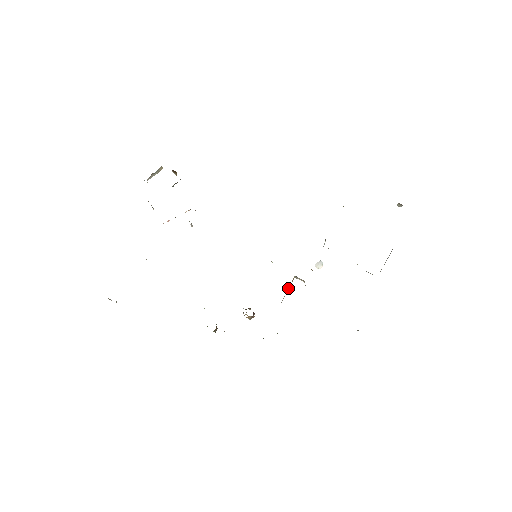
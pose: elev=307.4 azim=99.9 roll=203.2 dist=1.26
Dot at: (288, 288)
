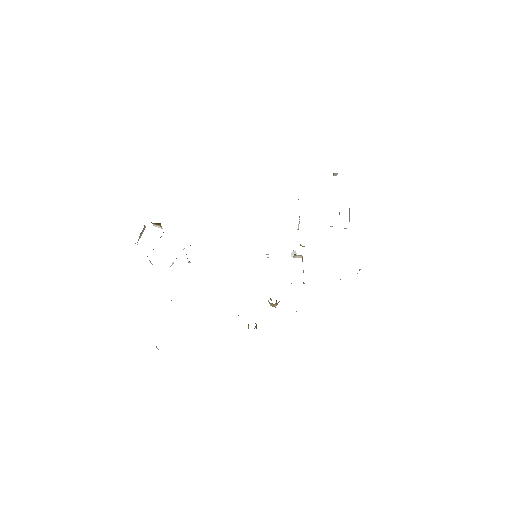
Dot at: occluded
